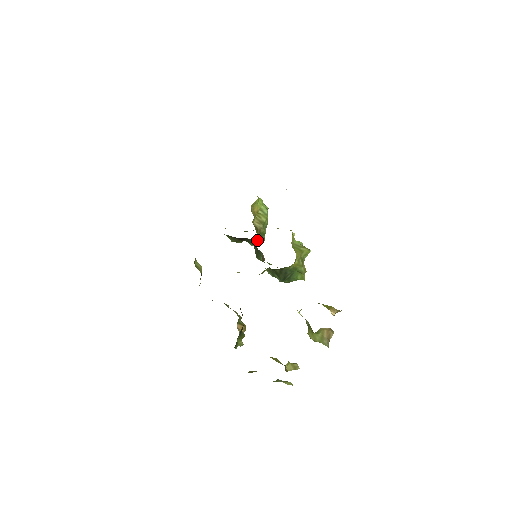
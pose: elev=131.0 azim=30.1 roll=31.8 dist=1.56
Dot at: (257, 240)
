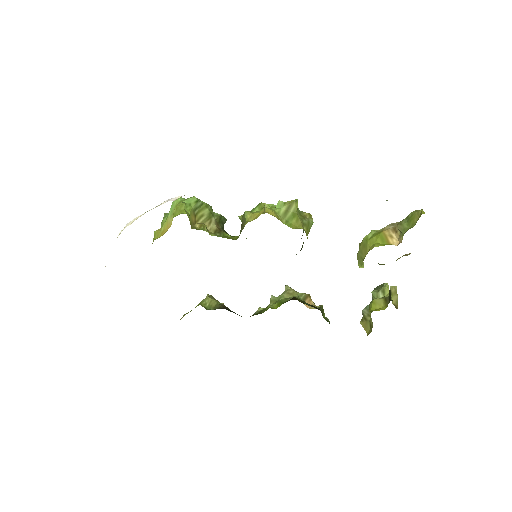
Dot at: occluded
